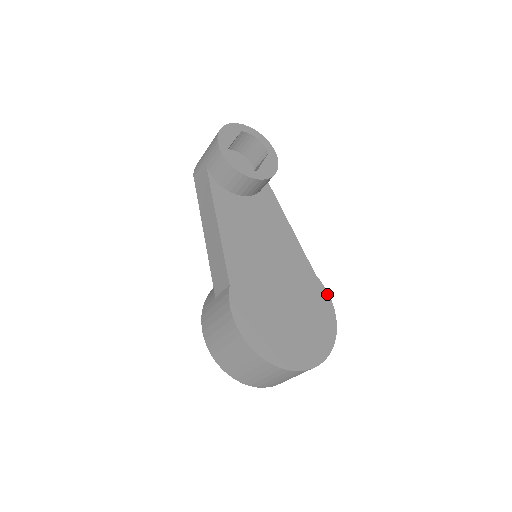
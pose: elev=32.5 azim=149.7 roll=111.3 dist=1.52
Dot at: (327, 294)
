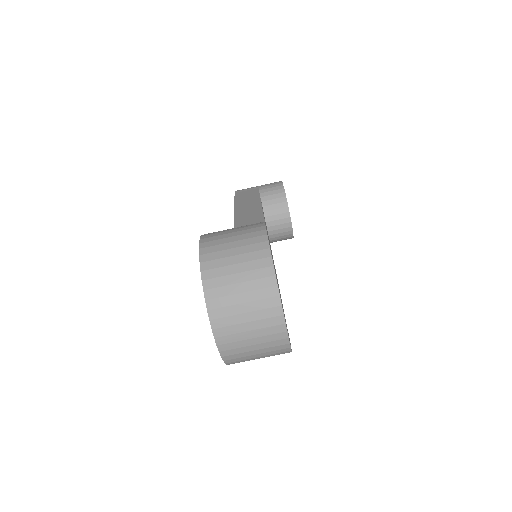
Dot at: occluded
